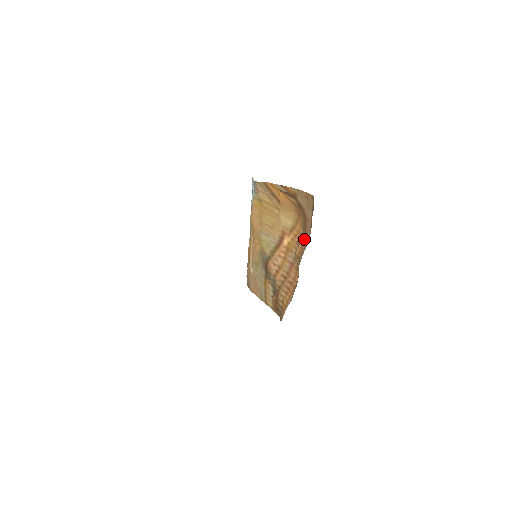
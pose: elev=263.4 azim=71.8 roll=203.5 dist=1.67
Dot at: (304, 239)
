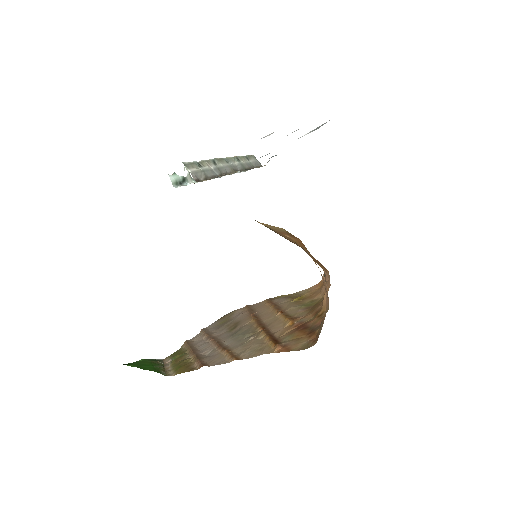
Dot at: occluded
